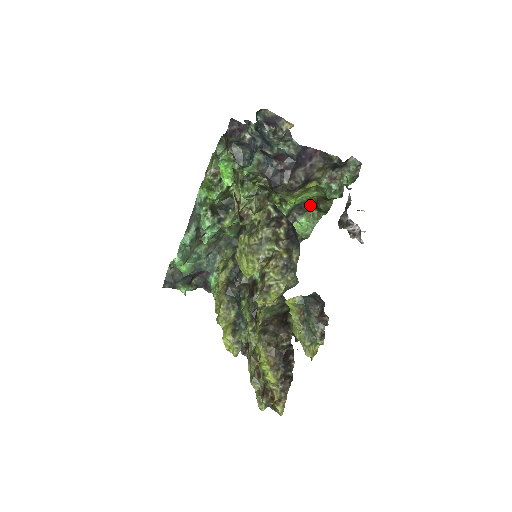
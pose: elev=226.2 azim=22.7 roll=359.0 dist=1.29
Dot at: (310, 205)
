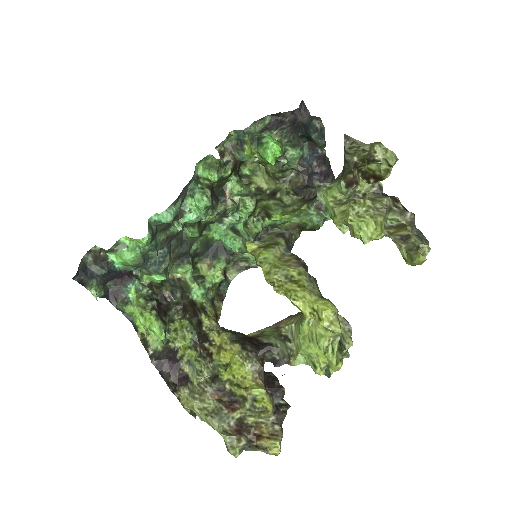
Dot at: occluded
